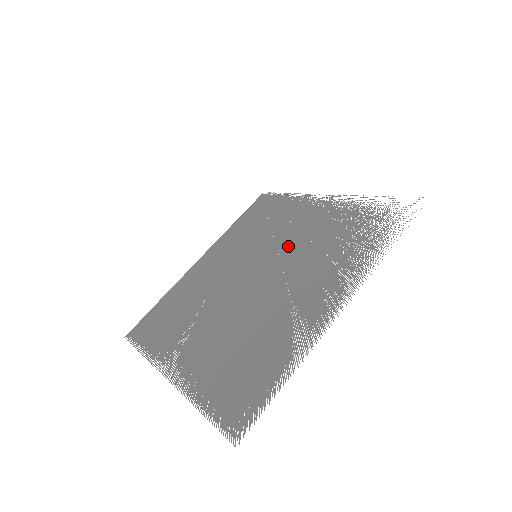
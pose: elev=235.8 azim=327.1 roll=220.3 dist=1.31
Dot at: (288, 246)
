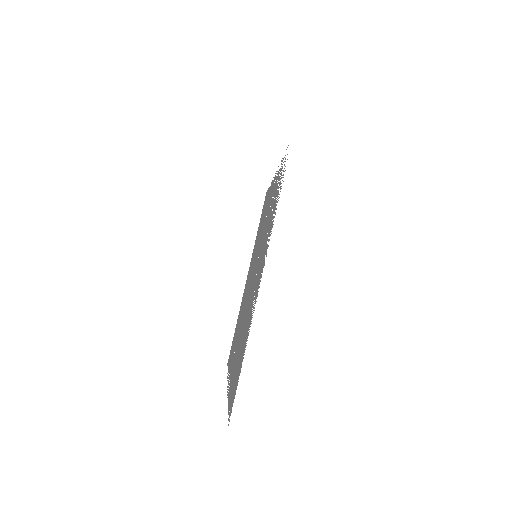
Dot at: occluded
